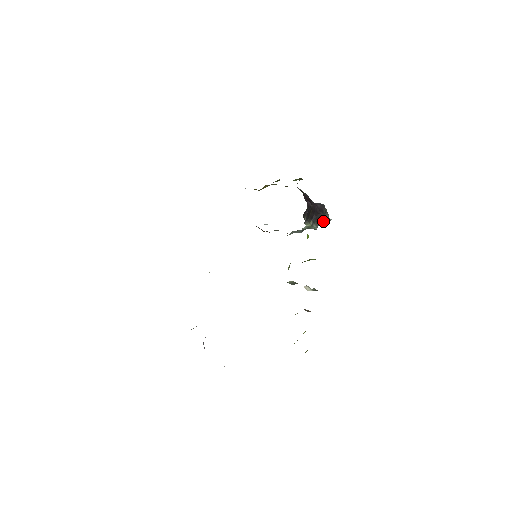
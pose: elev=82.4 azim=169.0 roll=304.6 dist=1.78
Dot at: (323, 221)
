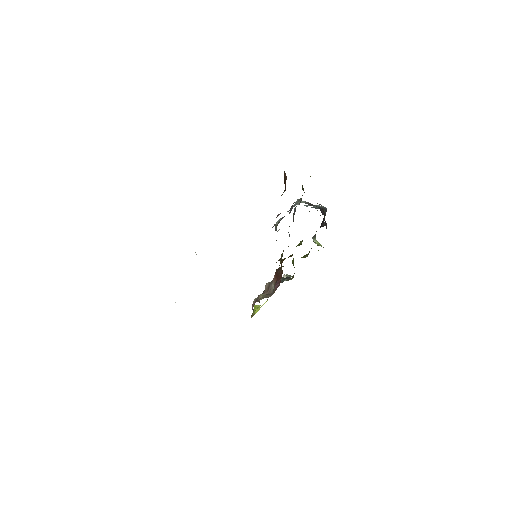
Dot at: occluded
